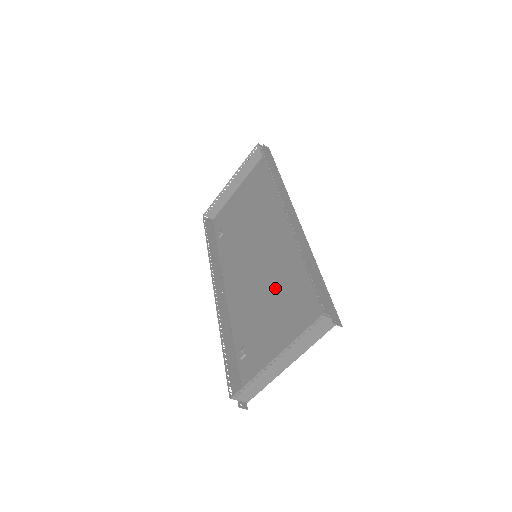
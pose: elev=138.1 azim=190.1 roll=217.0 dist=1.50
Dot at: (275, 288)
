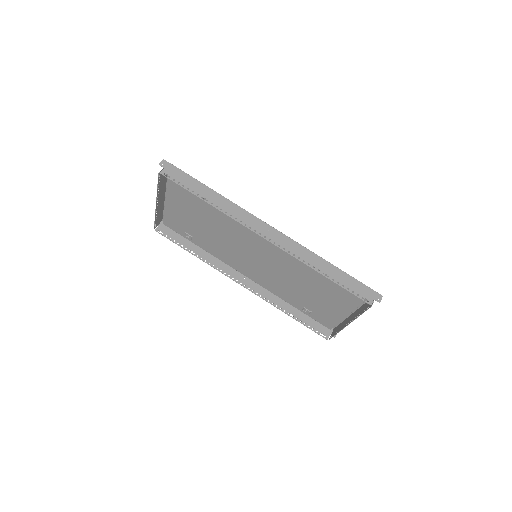
Dot at: (301, 278)
